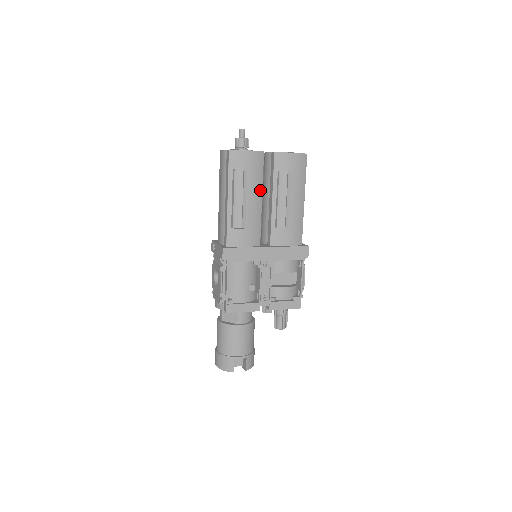
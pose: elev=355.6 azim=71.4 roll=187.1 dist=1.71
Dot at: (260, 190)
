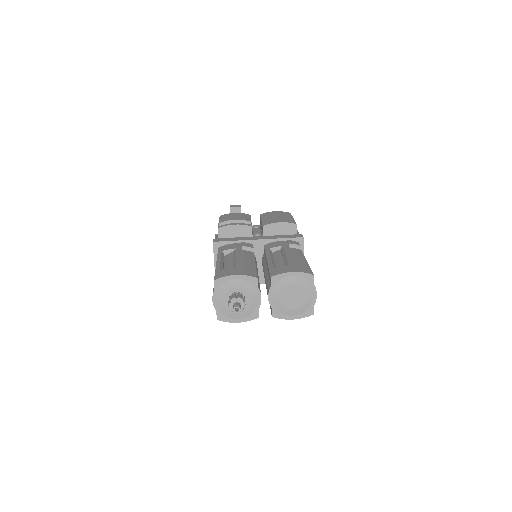
Dot at: occluded
